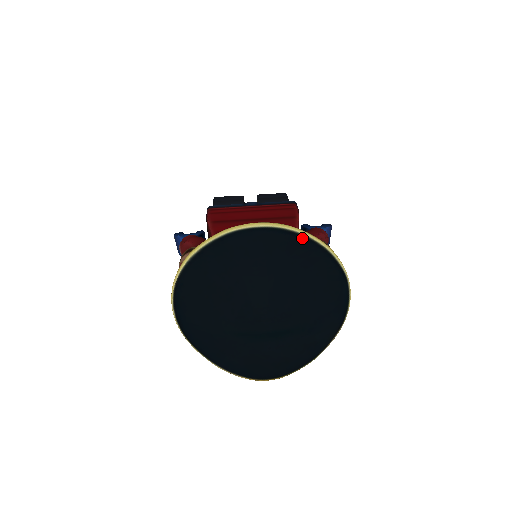
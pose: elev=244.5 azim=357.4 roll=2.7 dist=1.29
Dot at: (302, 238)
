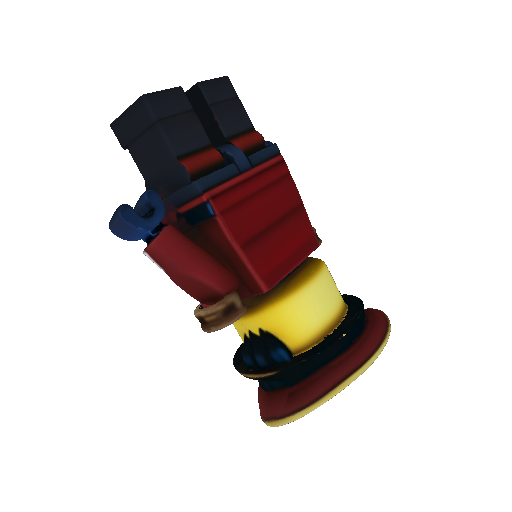
Dot at: occluded
